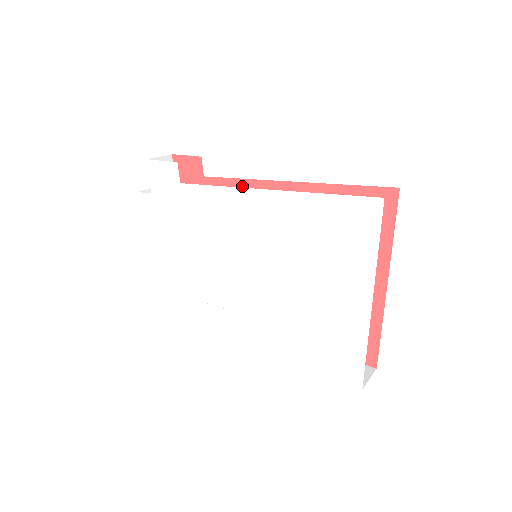
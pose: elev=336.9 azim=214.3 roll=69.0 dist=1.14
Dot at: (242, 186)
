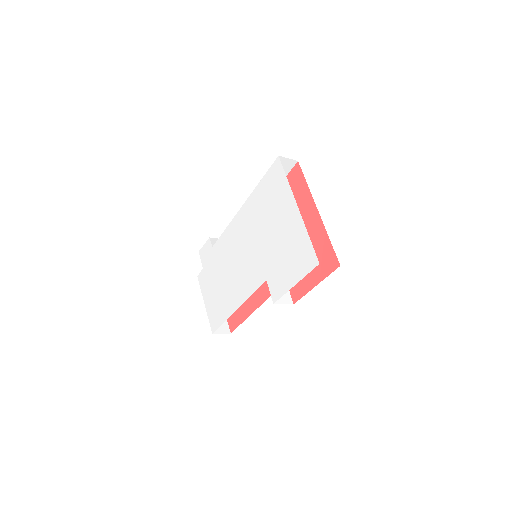
Dot at: occluded
